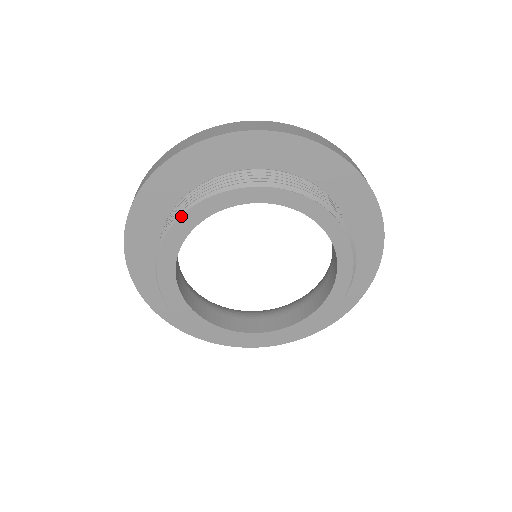
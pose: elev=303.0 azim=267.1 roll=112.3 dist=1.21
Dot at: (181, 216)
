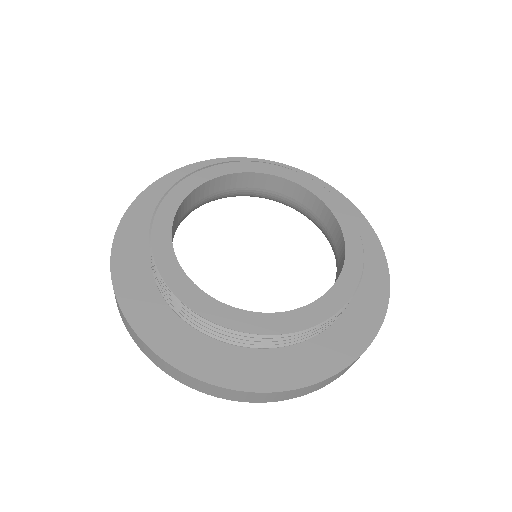
Dot at: (160, 205)
